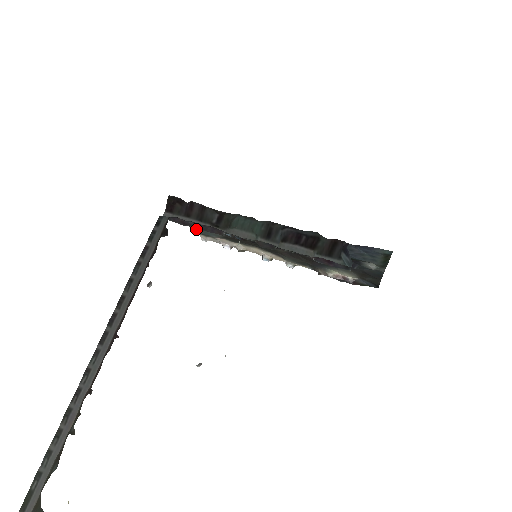
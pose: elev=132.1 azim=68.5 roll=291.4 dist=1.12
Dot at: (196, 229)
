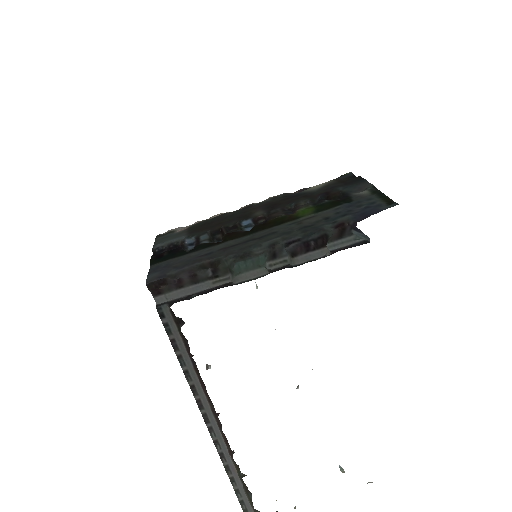
Dot at: (155, 242)
